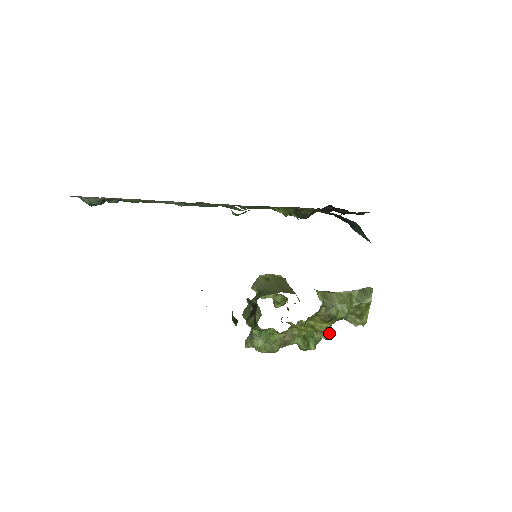
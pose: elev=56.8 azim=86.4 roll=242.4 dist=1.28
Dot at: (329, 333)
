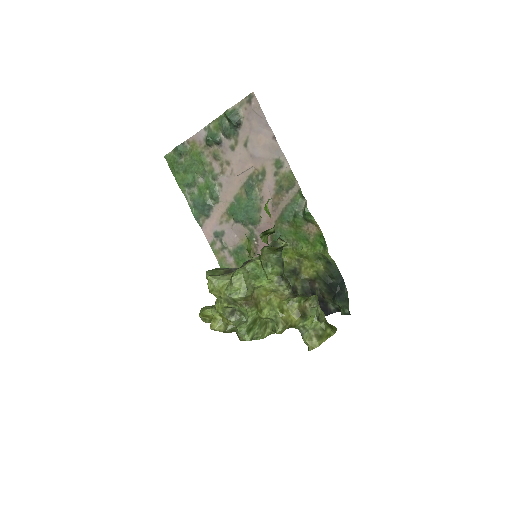
Dot at: (283, 331)
